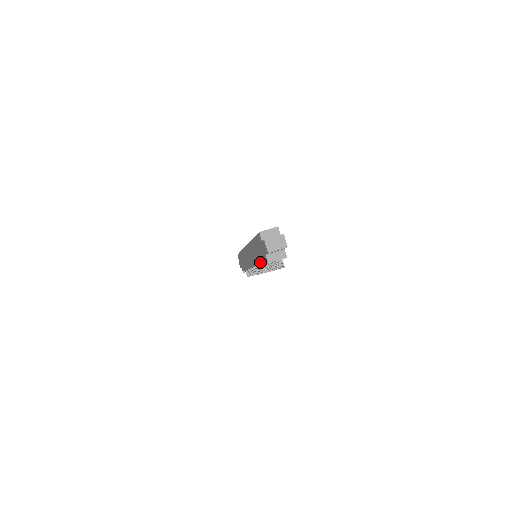
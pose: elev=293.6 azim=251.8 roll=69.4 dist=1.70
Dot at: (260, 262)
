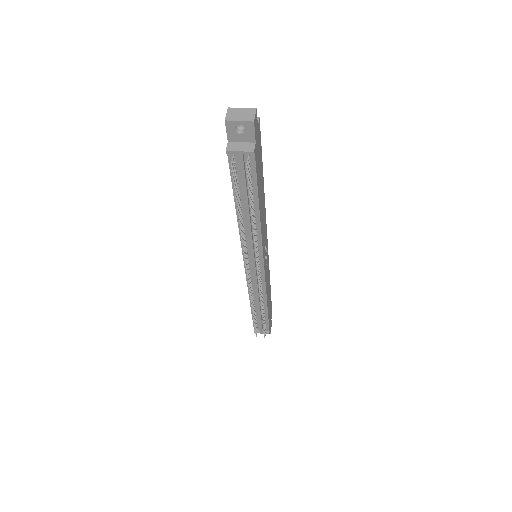
Dot at: (234, 197)
